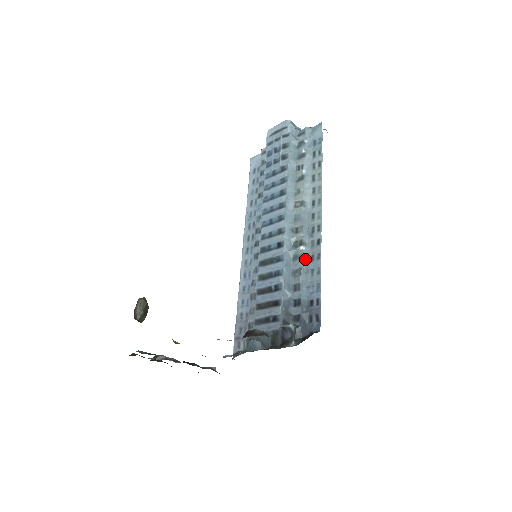
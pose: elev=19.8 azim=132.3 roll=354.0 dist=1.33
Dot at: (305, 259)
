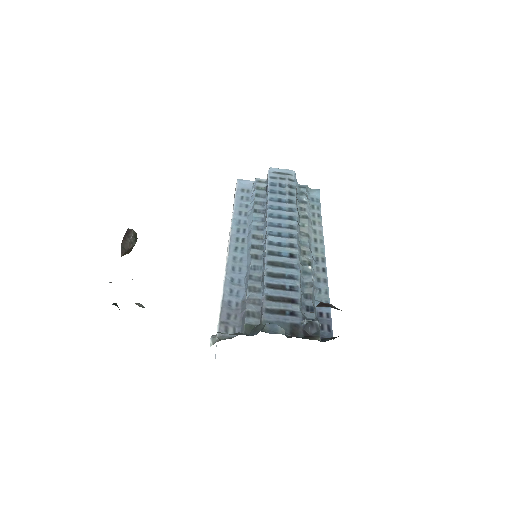
Dot at: (313, 278)
